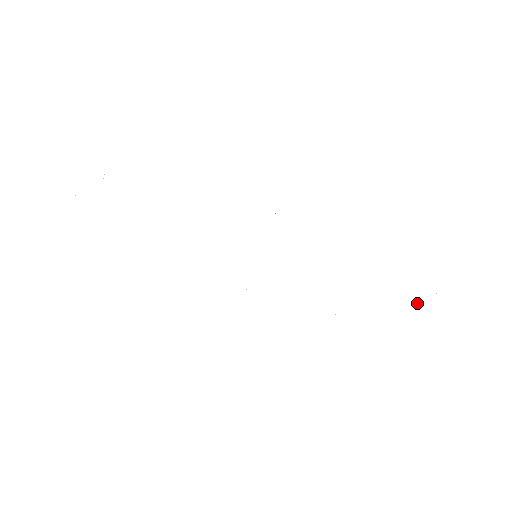
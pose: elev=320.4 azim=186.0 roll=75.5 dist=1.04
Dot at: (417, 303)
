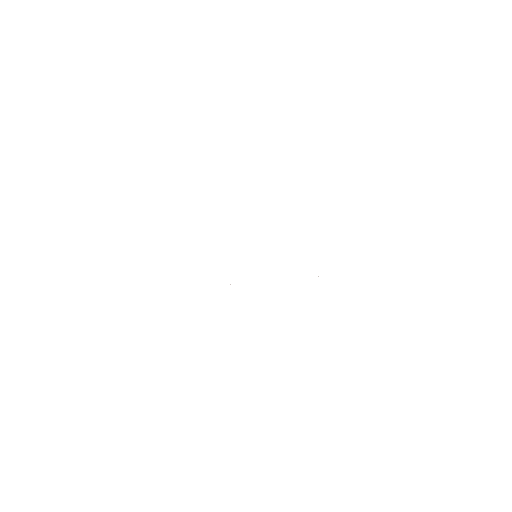
Dot at: occluded
